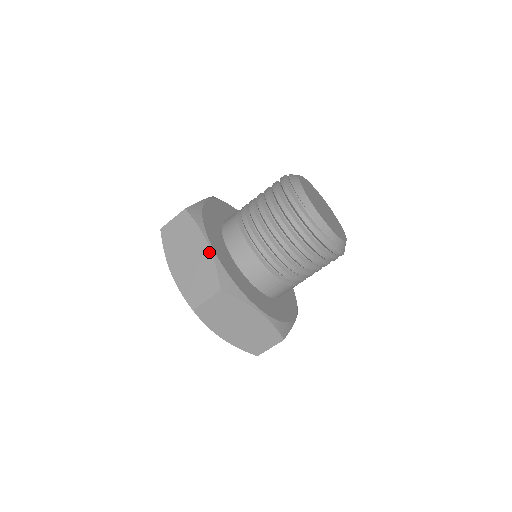
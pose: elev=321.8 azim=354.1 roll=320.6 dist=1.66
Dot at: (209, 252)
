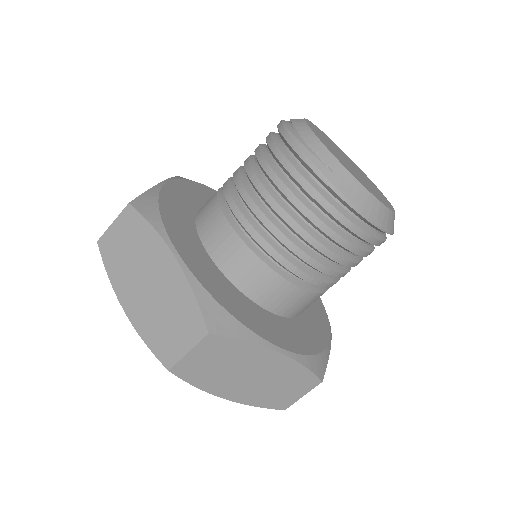
Dot at: occluded
